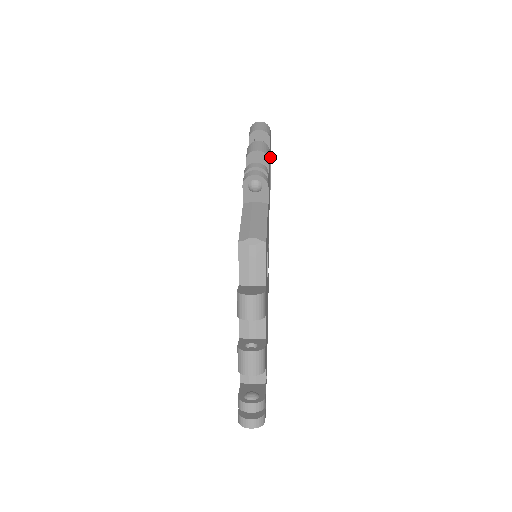
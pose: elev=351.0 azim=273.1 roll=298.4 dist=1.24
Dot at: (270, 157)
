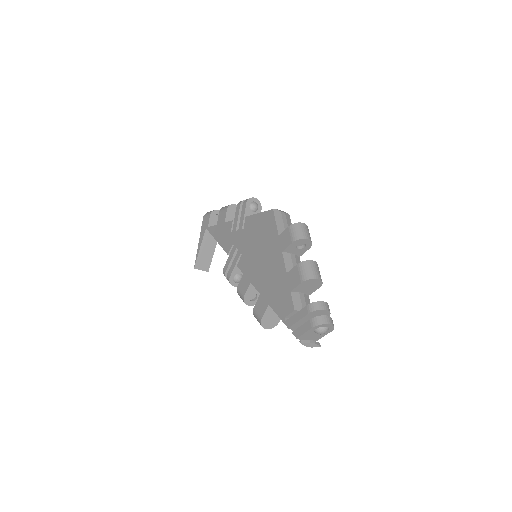
Dot at: occluded
